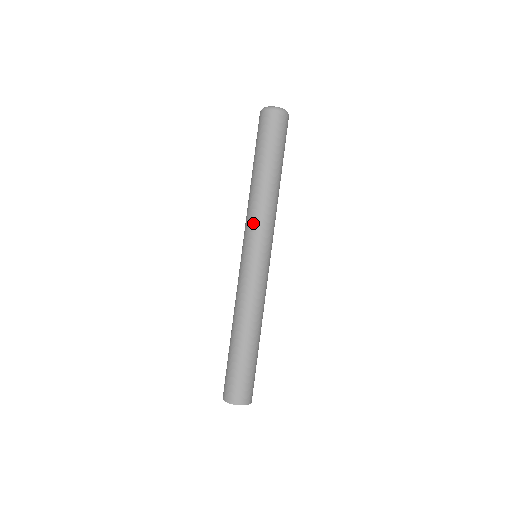
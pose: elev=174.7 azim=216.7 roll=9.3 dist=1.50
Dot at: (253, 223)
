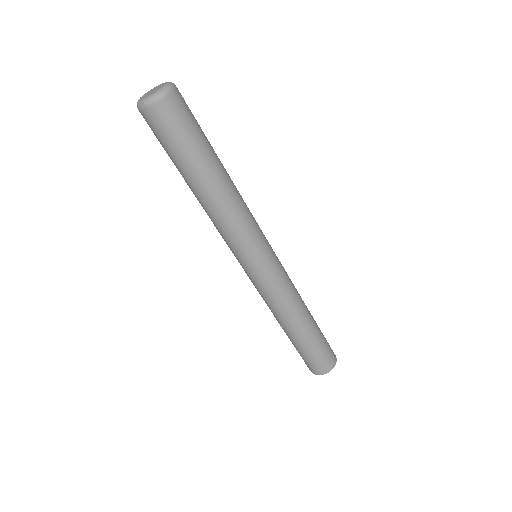
Dot at: occluded
